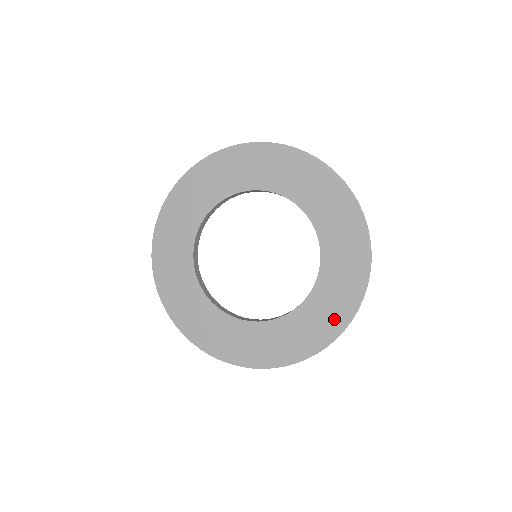
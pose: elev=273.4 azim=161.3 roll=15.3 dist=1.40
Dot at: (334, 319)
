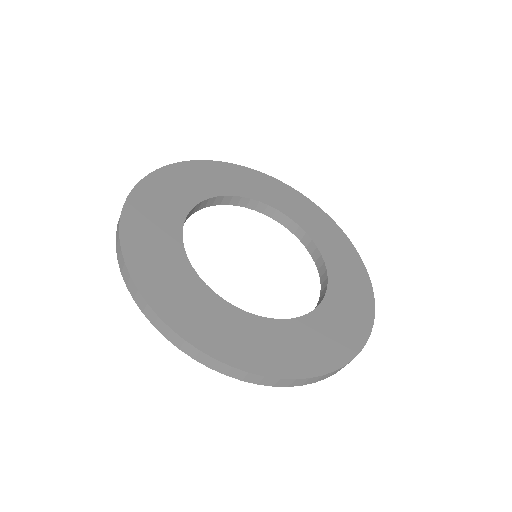
Dot at: (361, 298)
